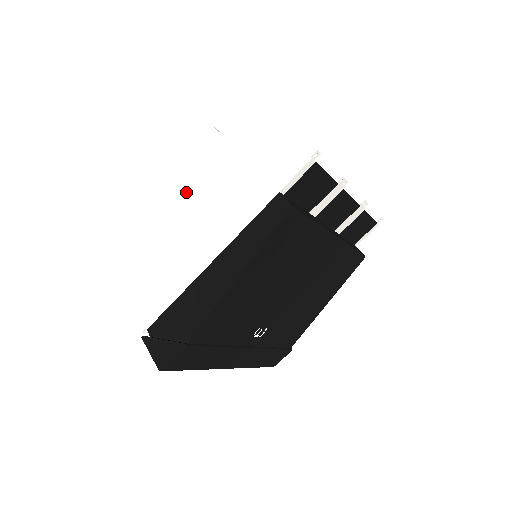
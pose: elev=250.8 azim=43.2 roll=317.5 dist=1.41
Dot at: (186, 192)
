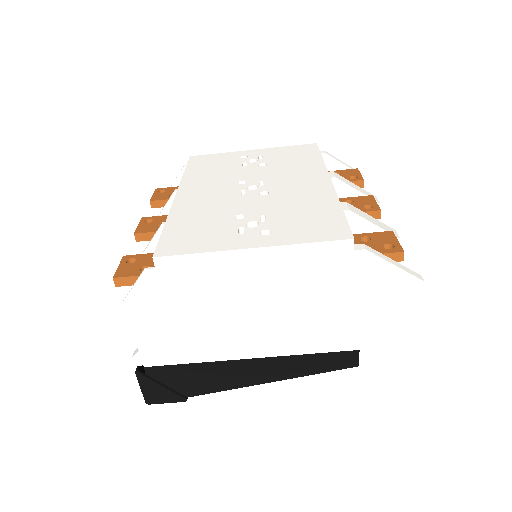
Dot at: (269, 281)
